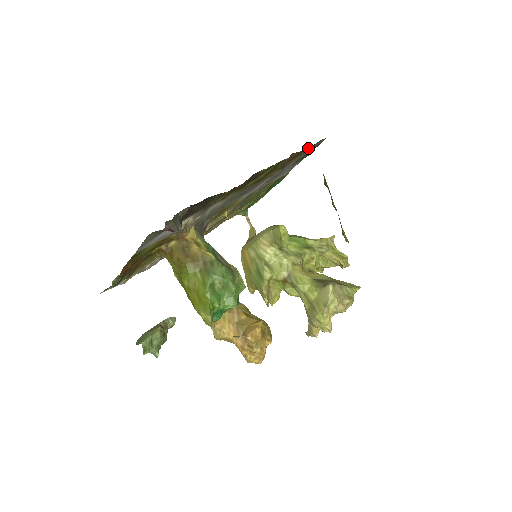
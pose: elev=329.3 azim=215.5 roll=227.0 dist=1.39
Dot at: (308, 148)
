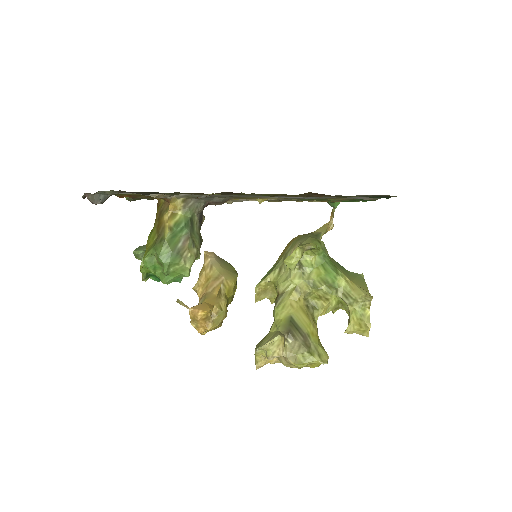
Dot at: occluded
